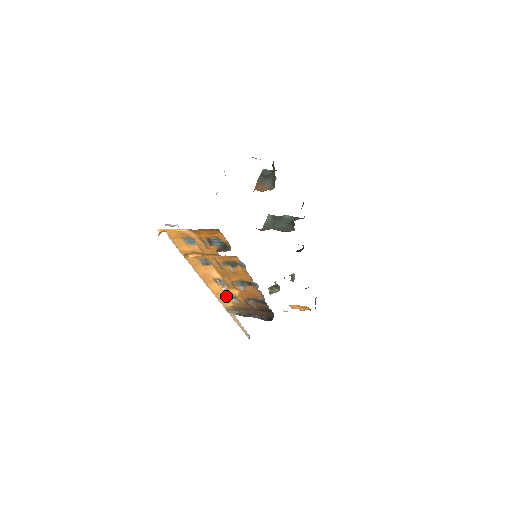
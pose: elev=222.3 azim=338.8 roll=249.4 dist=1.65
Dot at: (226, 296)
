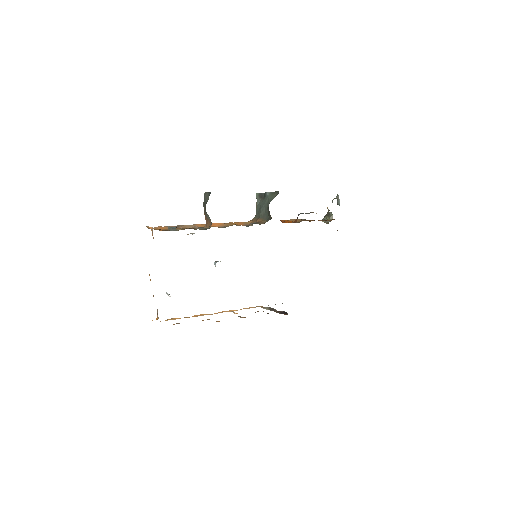
Dot at: occluded
